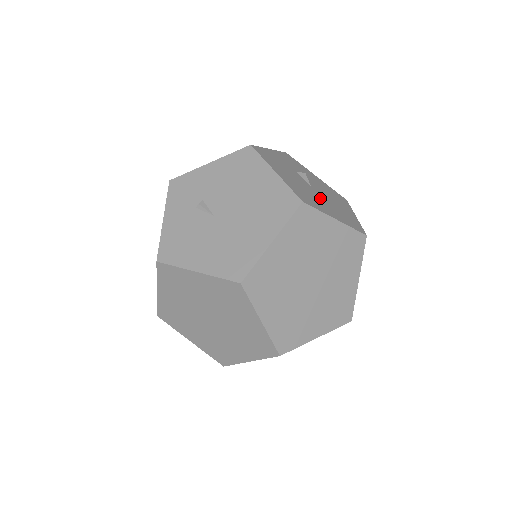
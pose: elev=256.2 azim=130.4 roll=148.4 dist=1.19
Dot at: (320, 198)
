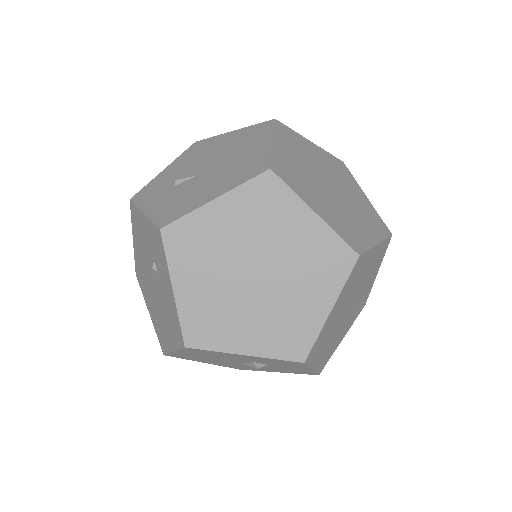
Dot at: occluded
